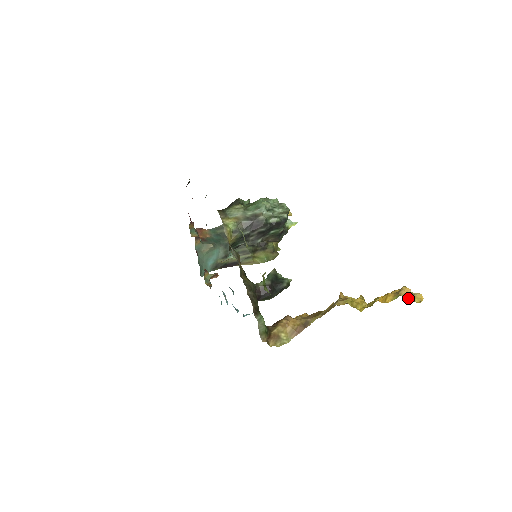
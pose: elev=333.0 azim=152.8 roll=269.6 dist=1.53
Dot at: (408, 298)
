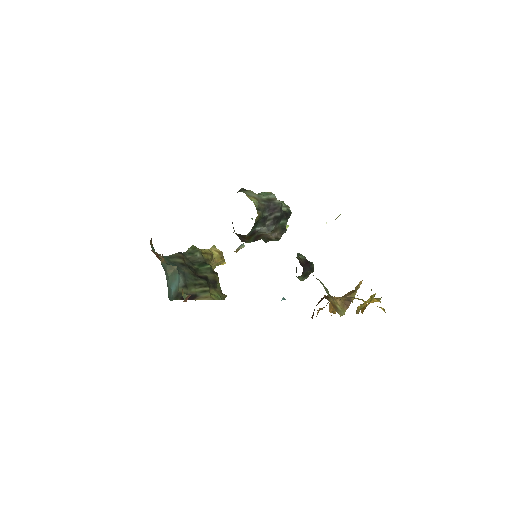
Dot at: occluded
